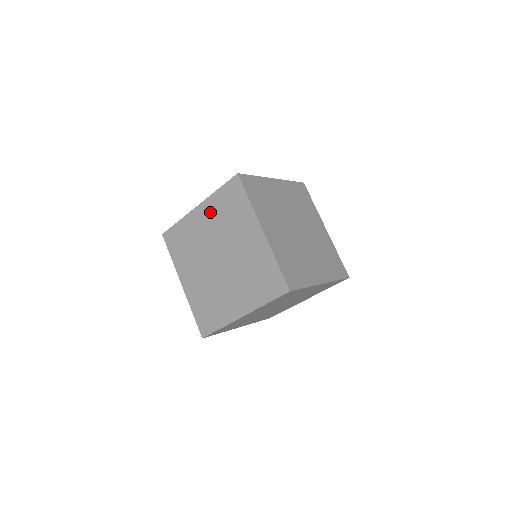
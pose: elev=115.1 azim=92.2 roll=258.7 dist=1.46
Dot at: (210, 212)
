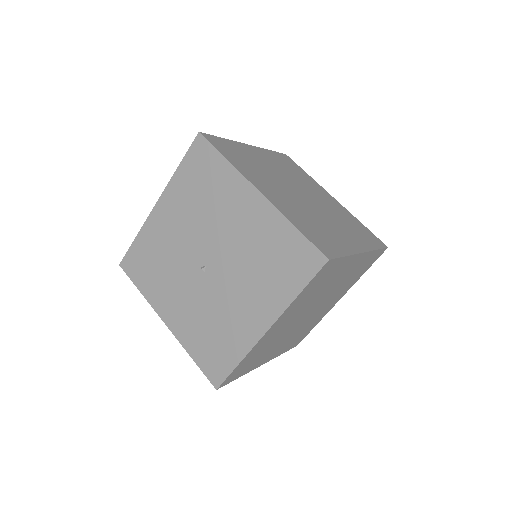
Dot at: (259, 223)
